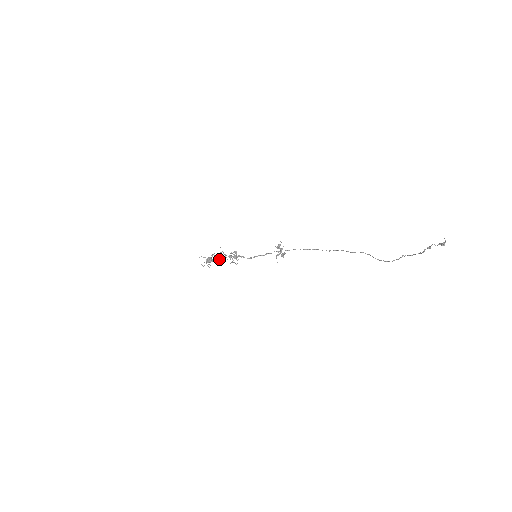
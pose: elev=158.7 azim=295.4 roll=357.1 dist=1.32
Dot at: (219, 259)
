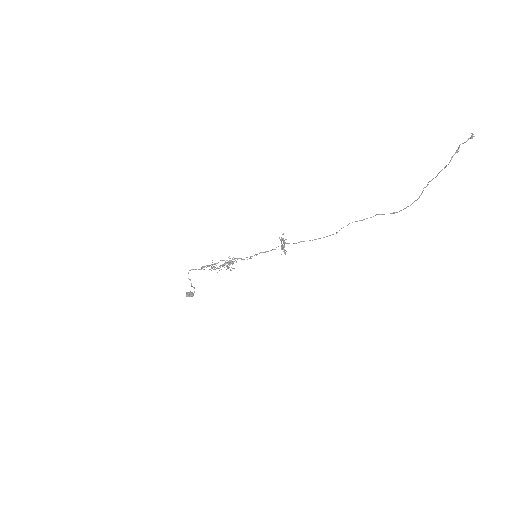
Dot at: occluded
